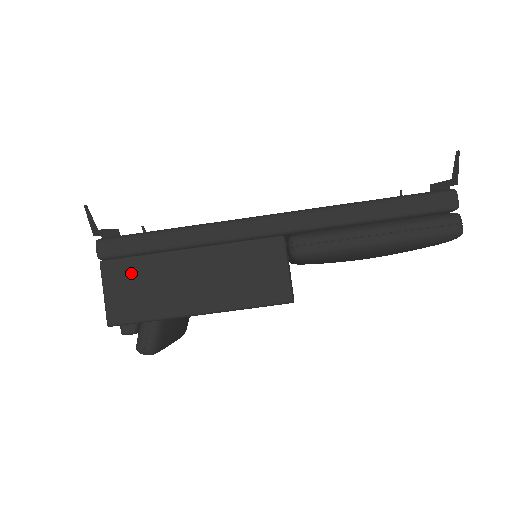
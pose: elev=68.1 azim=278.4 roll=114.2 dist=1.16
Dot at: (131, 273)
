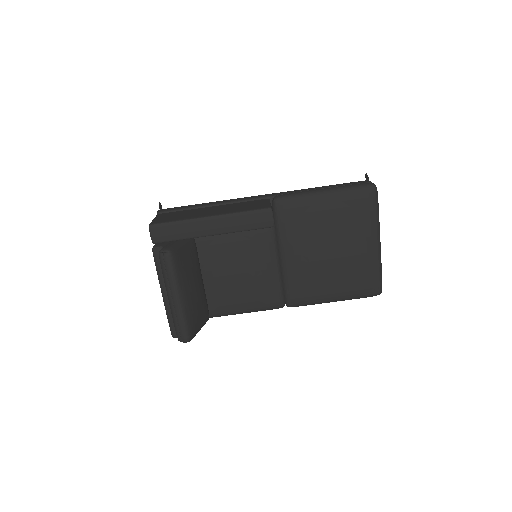
Dot at: (174, 214)
